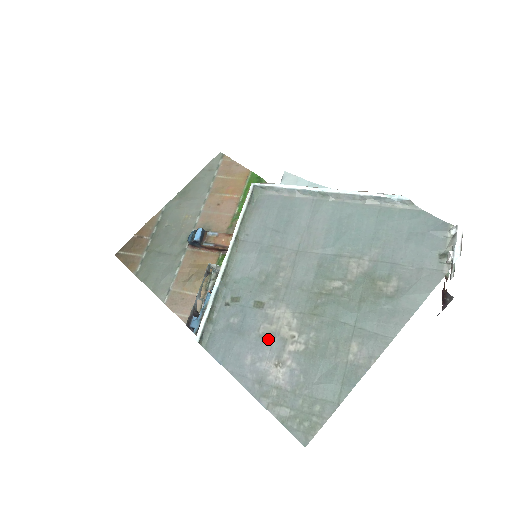
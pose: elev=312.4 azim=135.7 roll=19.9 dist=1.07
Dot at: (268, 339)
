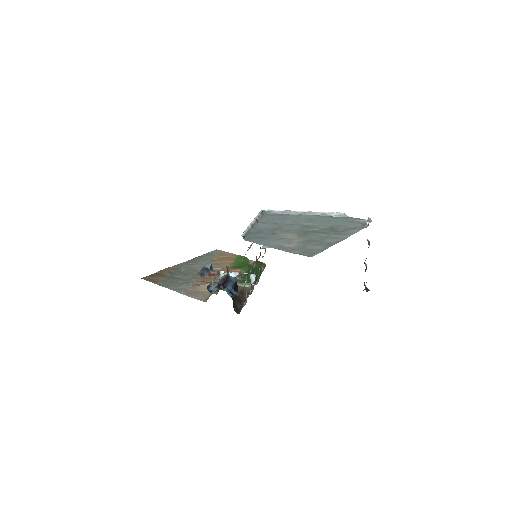
Dot at: (282, 239)
